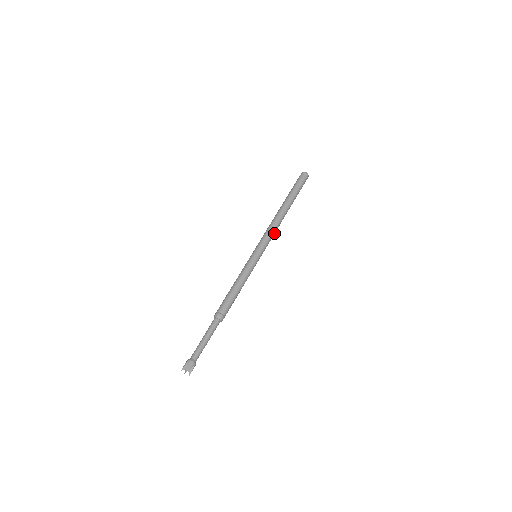
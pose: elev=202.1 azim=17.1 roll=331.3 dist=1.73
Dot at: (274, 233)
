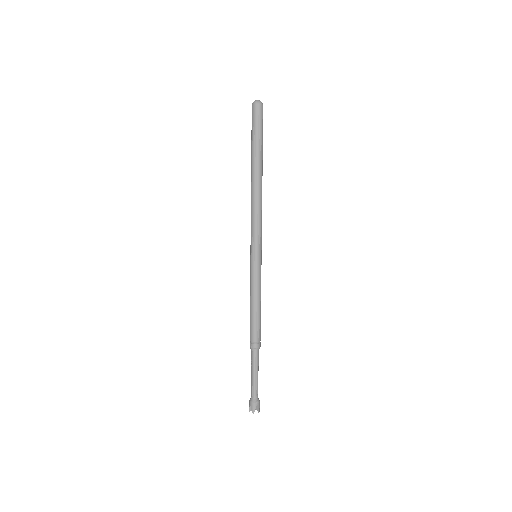
Dot at: occluded
